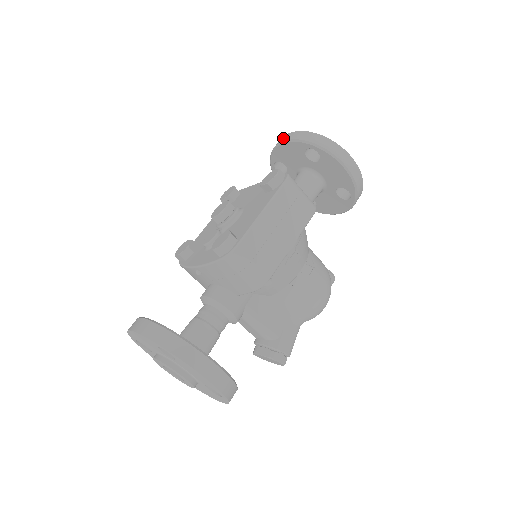
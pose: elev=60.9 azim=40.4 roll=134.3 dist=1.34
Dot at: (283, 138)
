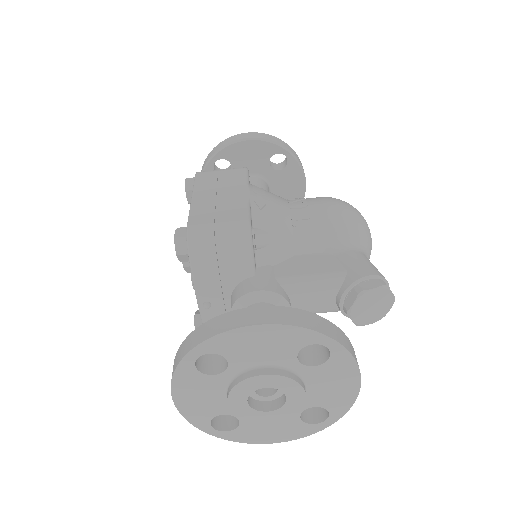
Dot at: occluded
